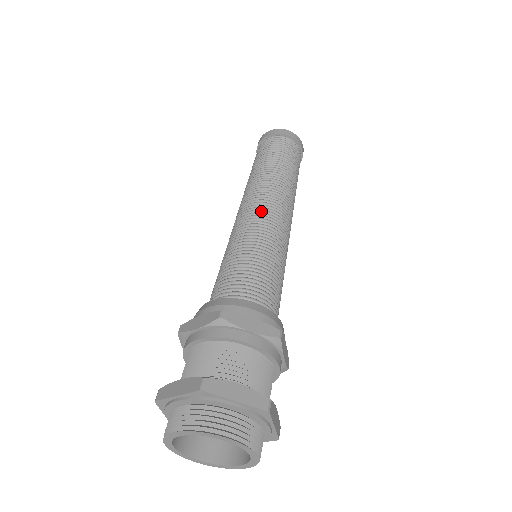
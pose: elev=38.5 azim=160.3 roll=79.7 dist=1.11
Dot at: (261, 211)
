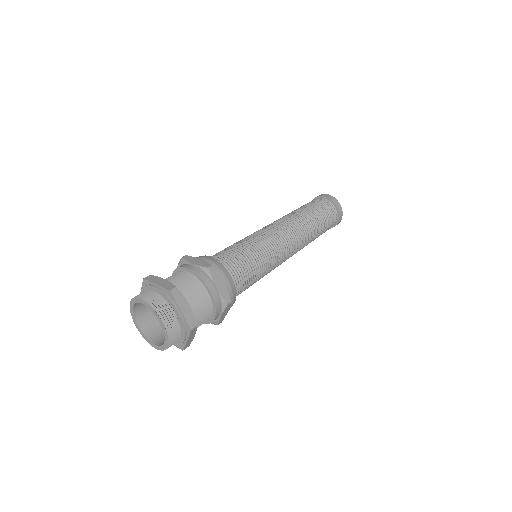
Dot at: (280, 235)
